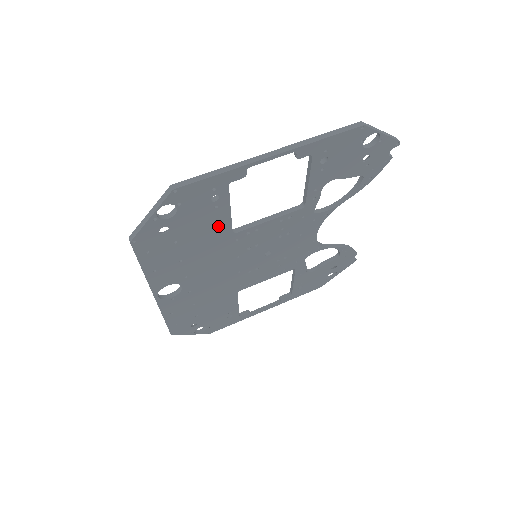
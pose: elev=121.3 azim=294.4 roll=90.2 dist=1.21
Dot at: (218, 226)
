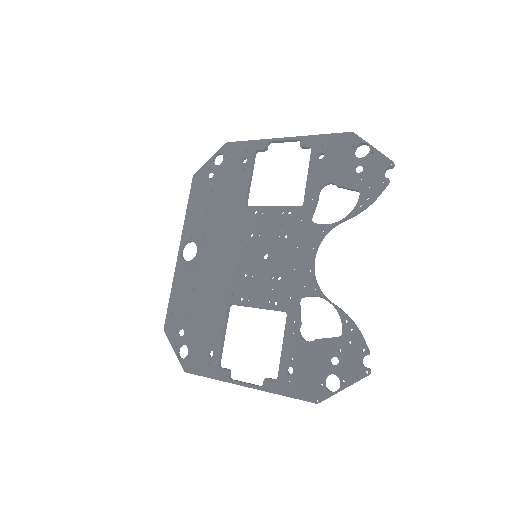
Dot at: (239, 191)
